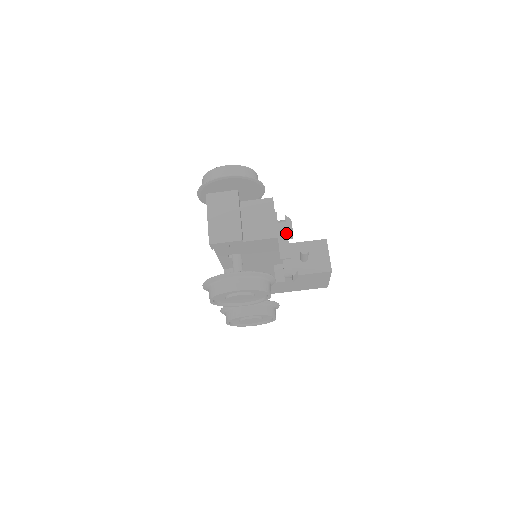
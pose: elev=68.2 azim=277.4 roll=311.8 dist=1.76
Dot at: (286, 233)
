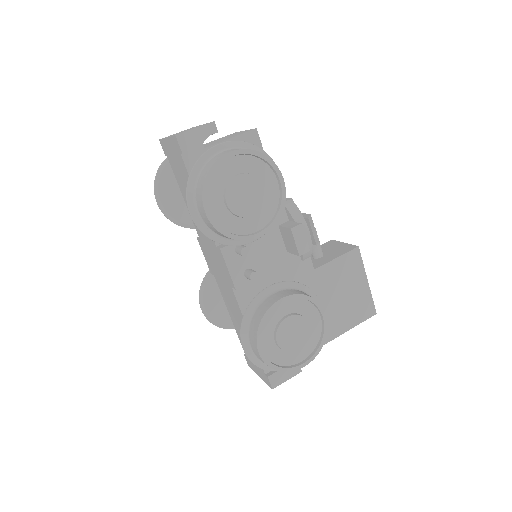
Dot at: occluded
